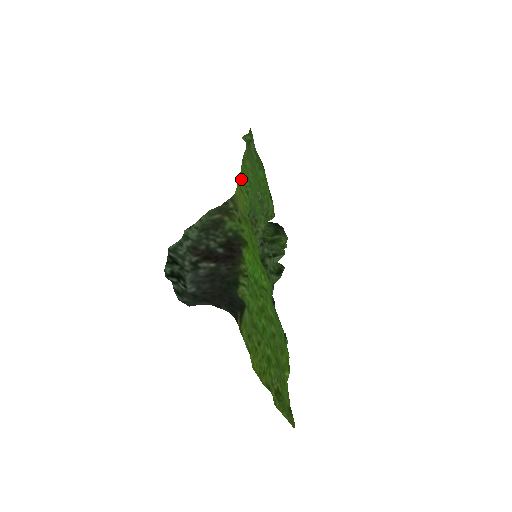
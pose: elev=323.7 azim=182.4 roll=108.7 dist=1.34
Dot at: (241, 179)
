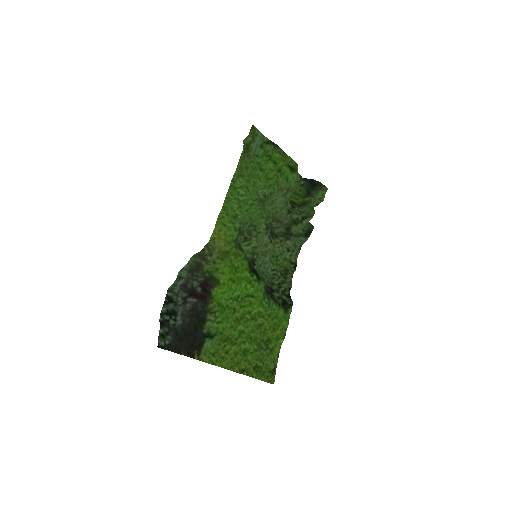
Dot at: (223, 214)
